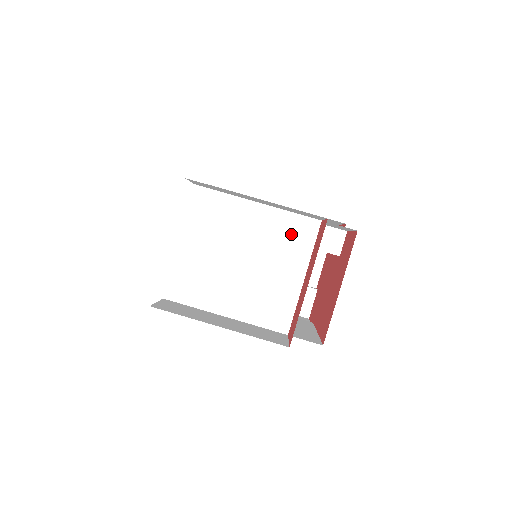
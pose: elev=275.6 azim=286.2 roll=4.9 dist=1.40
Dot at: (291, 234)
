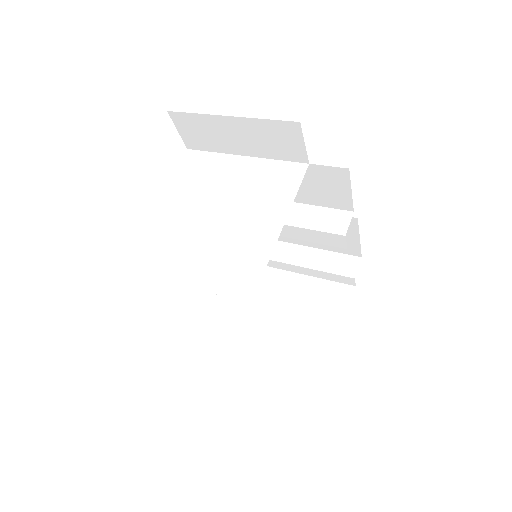
Dot at: (275, 178)
